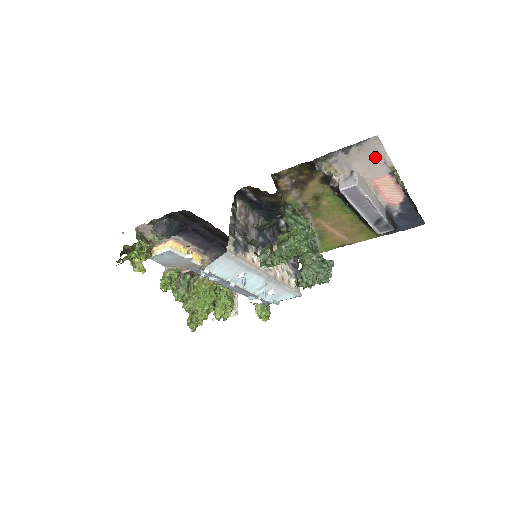
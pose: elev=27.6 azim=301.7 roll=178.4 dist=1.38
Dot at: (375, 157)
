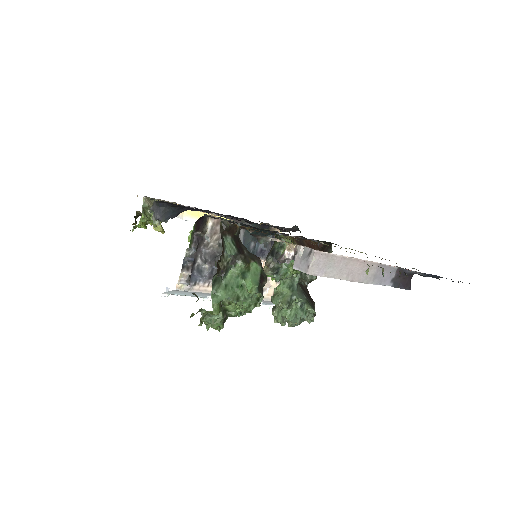
Dot at: occluded
